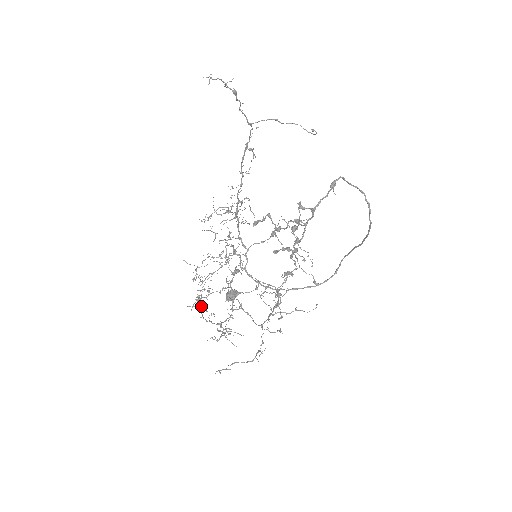
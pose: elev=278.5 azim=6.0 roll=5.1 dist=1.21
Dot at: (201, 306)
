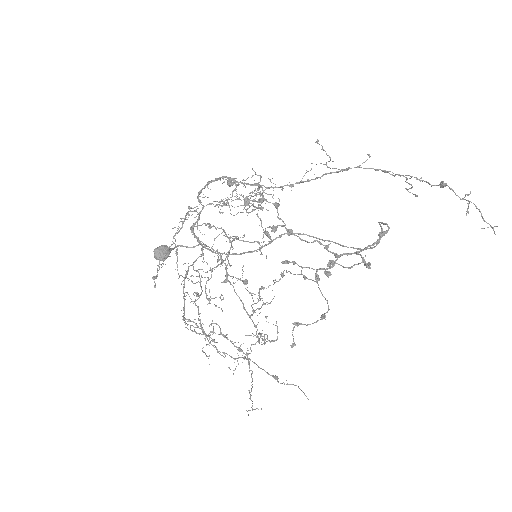
Dot at: occluded
